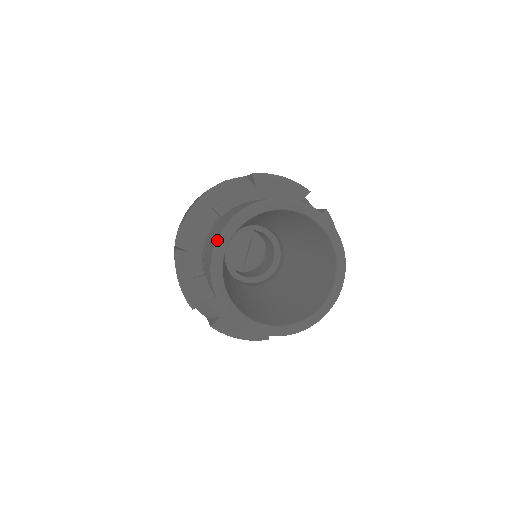
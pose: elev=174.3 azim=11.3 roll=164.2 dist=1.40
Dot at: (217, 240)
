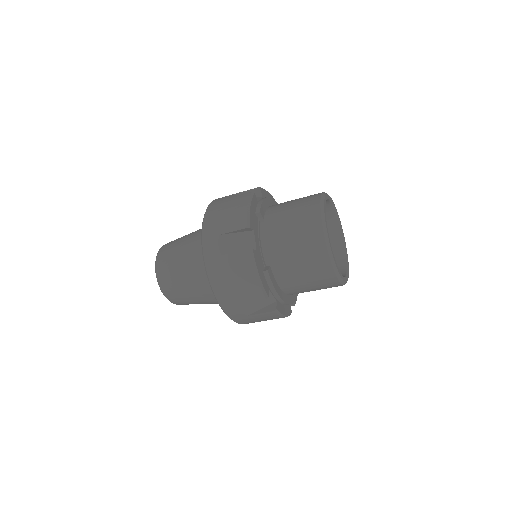
Dot at: (322, 220)
